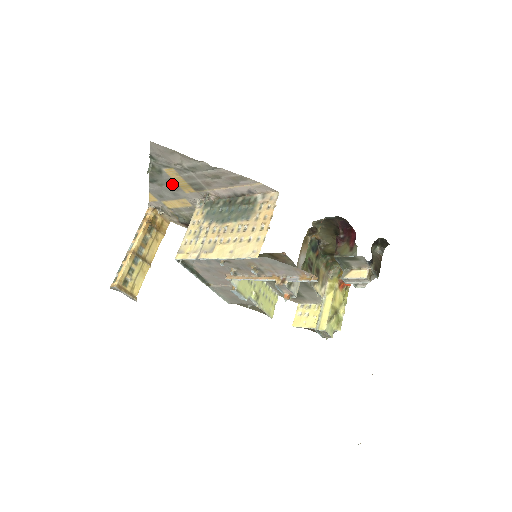
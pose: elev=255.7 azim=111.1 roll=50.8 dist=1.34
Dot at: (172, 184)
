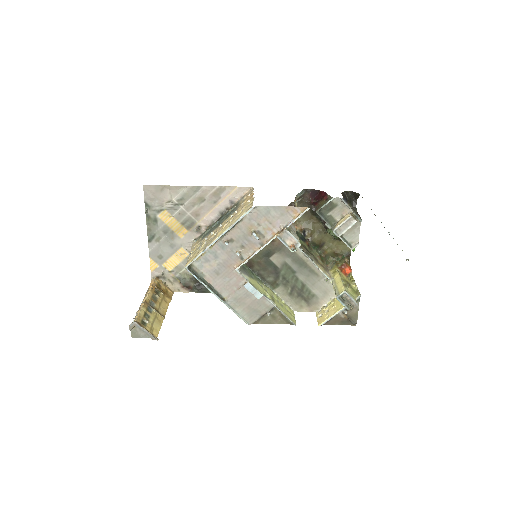
Dot at: (168, 233)
